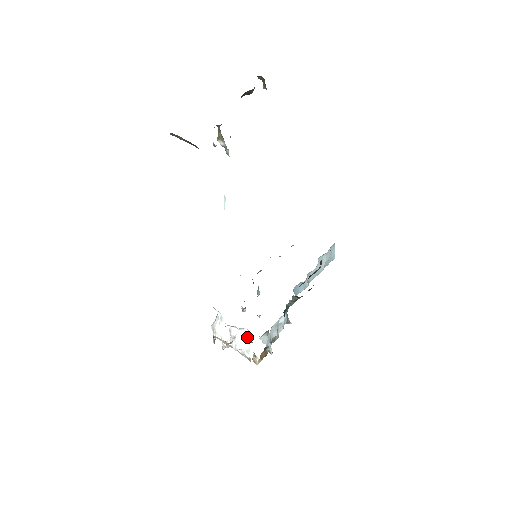
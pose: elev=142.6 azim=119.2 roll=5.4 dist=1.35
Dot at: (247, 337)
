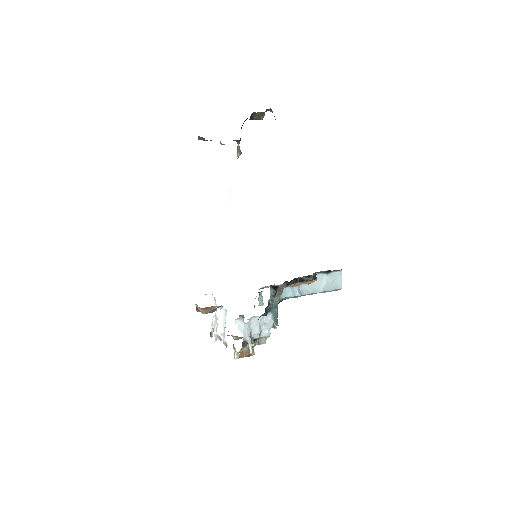
Dot at: (225, 317)
